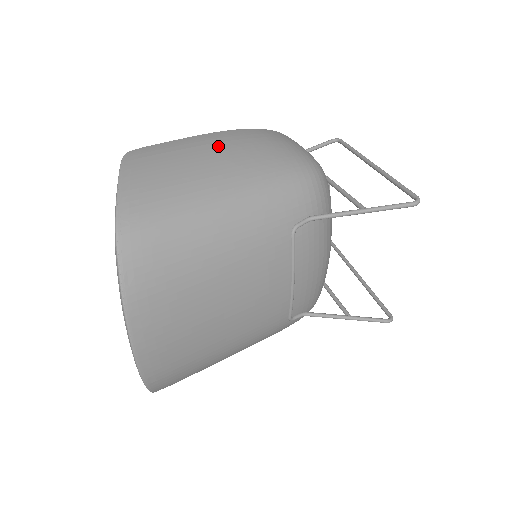
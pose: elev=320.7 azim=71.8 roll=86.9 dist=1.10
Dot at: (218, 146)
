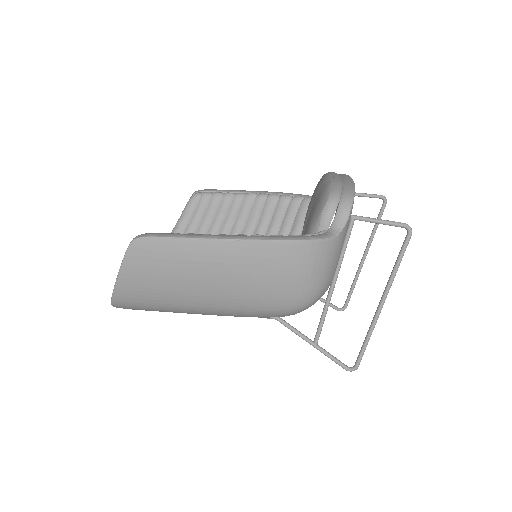
Dot at: (218, 269)
